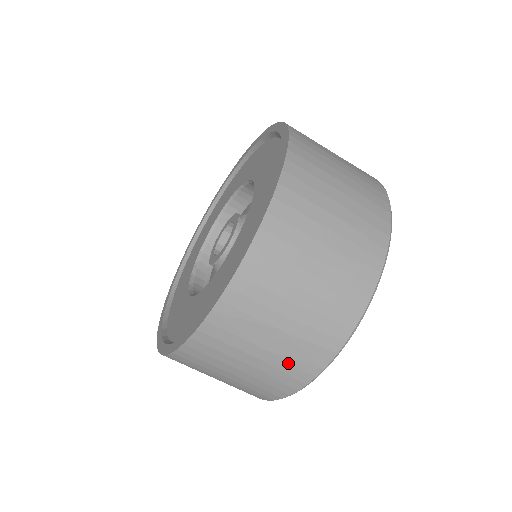
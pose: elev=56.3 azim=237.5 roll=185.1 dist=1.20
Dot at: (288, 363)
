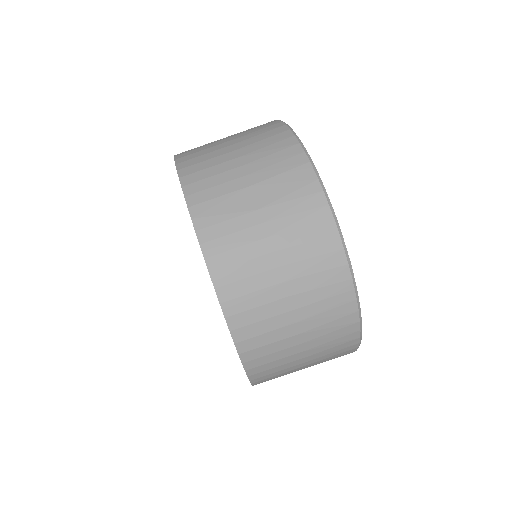
Dot at: (290, 202)
